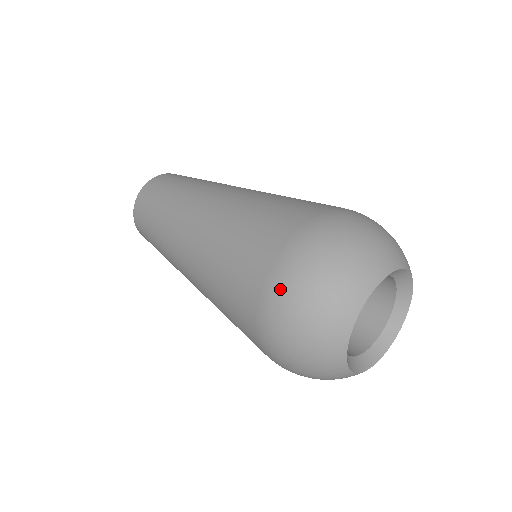
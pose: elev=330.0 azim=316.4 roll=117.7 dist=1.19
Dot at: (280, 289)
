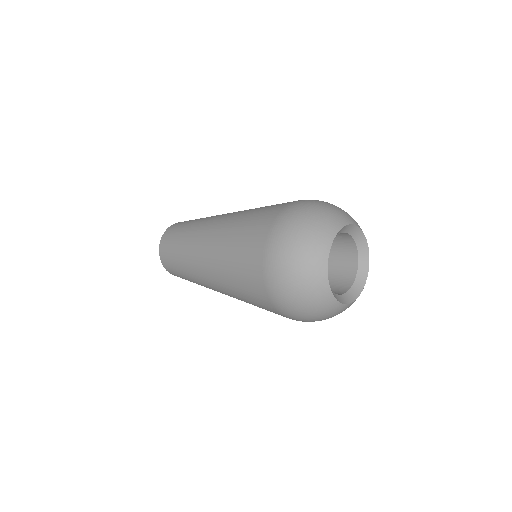
Dot at: (288, 216)
